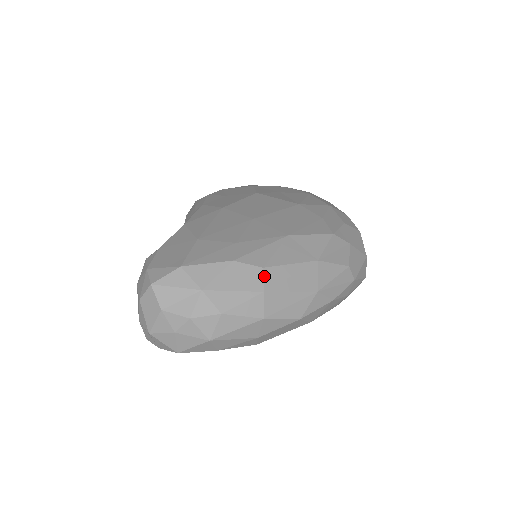
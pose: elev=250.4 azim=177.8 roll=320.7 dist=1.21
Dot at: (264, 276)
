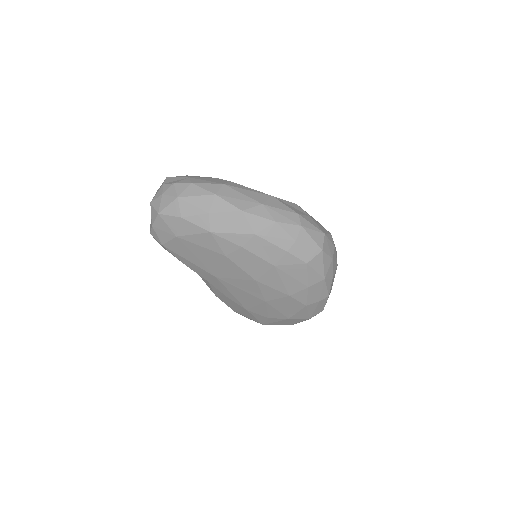
Dot at: (229, 182)
